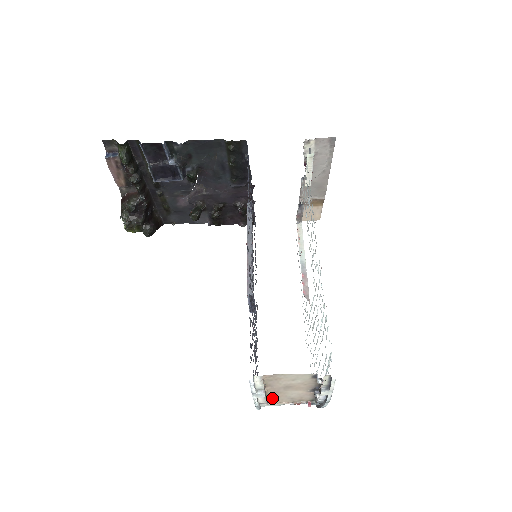
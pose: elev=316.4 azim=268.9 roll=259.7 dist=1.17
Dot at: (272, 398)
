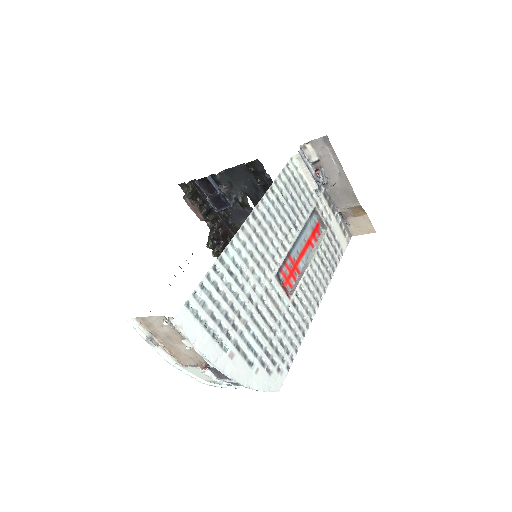
Dot at: (178, 356)
